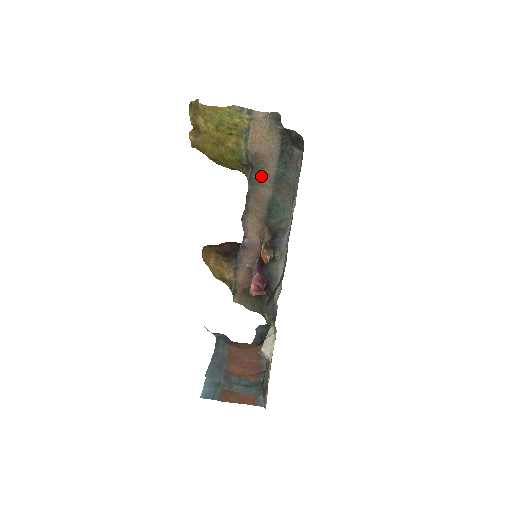
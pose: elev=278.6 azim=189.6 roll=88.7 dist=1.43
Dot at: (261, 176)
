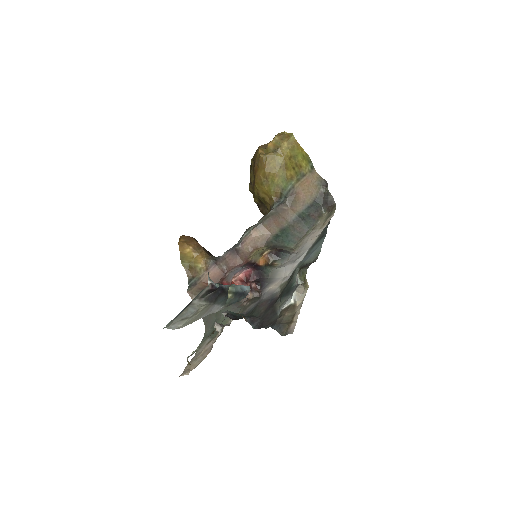
Dot at: (287, 210)
